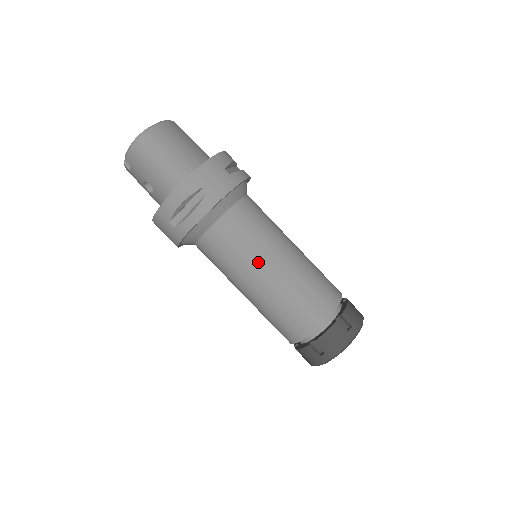
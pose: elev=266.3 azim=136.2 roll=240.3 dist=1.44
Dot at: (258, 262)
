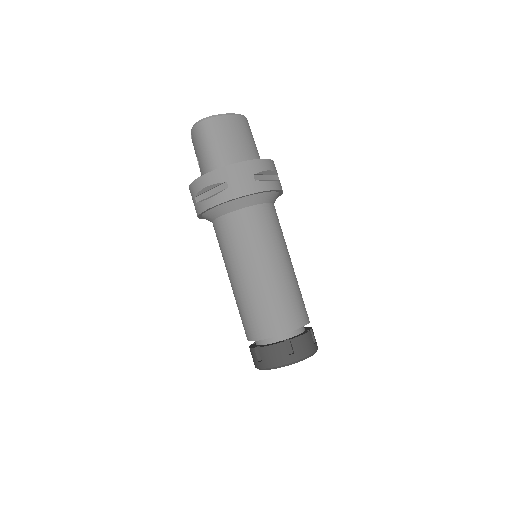
Dot at: (244, 262)
